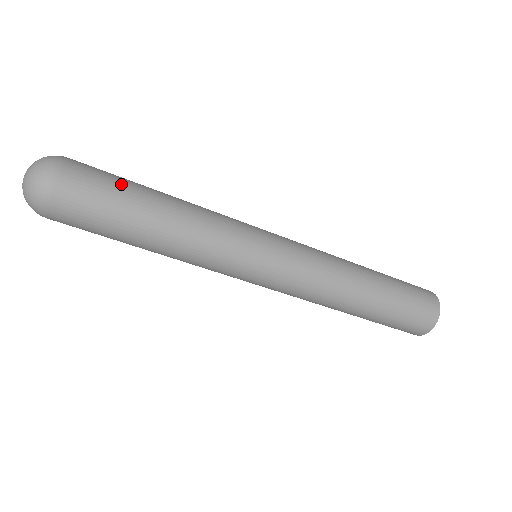
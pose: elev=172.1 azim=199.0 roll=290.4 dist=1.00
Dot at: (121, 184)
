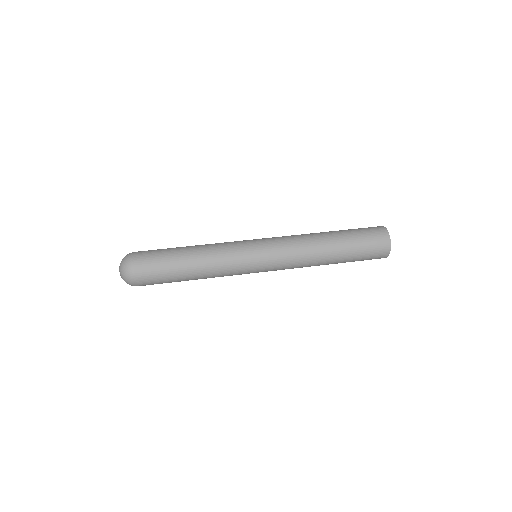
Dot at: (165, 250)
